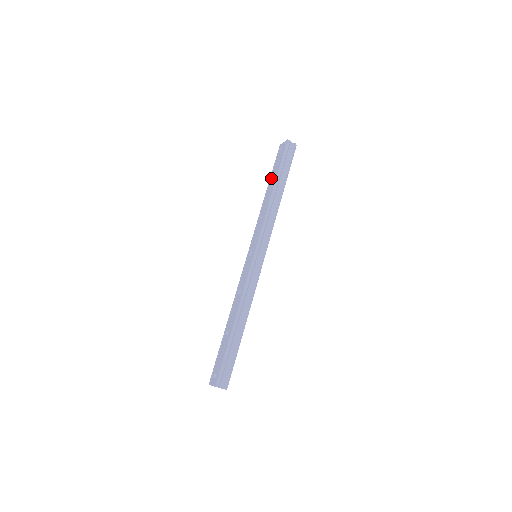
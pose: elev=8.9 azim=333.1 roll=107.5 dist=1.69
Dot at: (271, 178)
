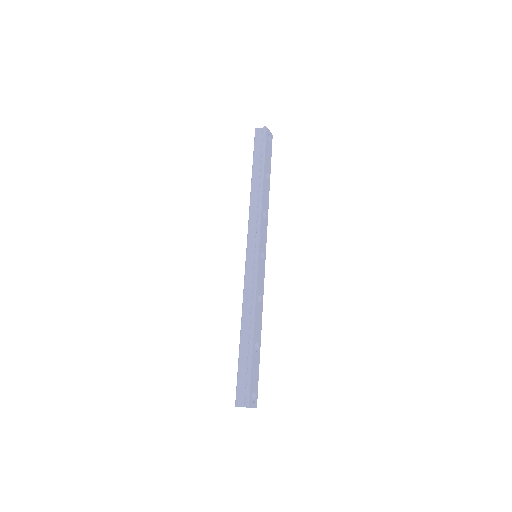
Dot at: occluded
